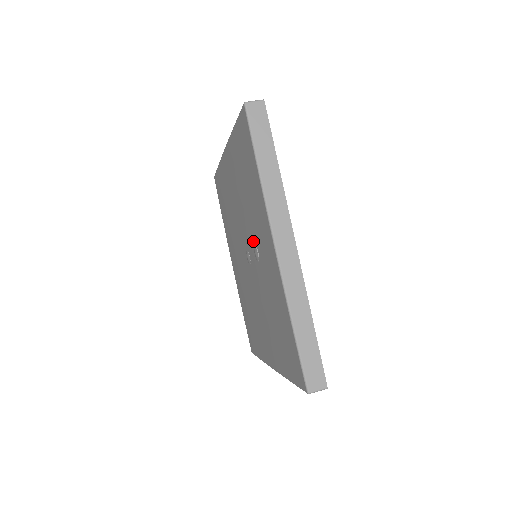
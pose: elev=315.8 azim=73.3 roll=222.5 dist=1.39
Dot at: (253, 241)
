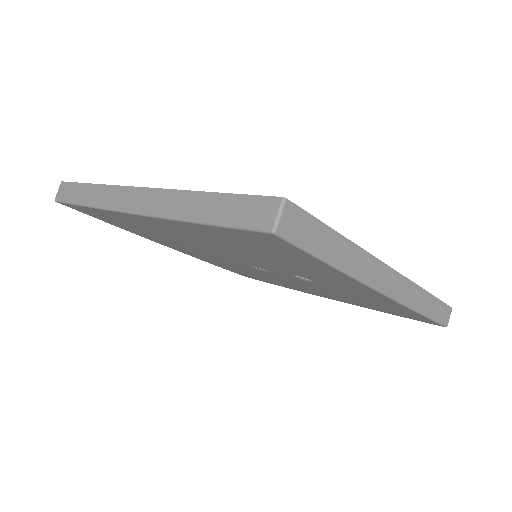
Dot at: occluded
